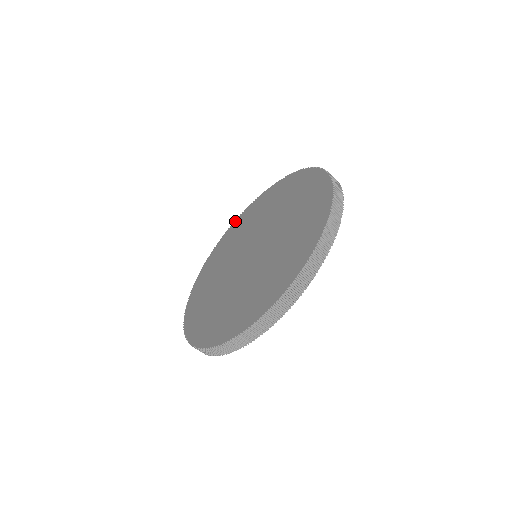
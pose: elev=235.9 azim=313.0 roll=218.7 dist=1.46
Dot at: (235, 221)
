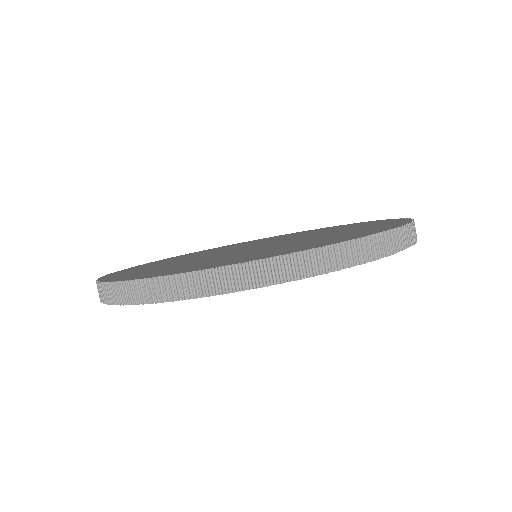
Dot at: occluded
